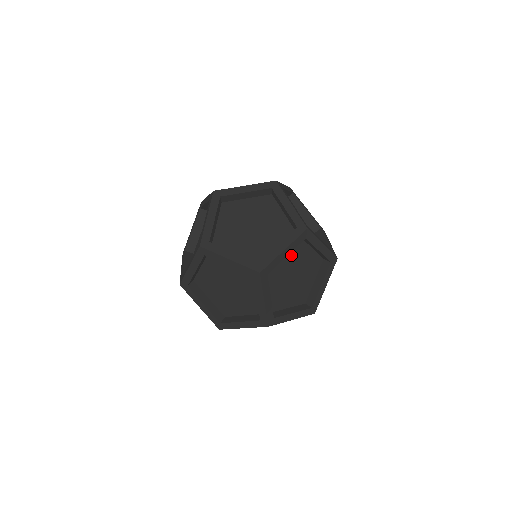
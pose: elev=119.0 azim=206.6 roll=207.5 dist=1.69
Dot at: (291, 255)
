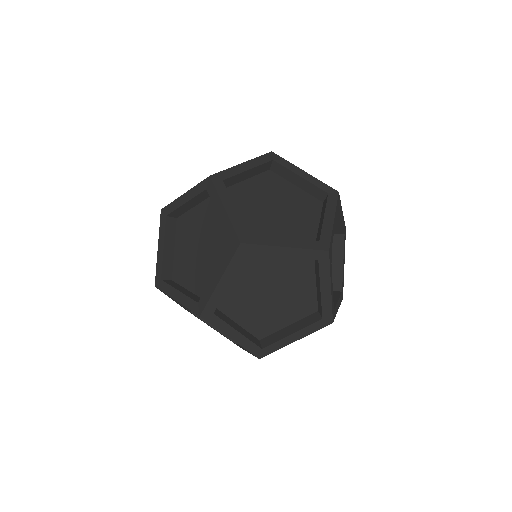
Dot at: occluded
